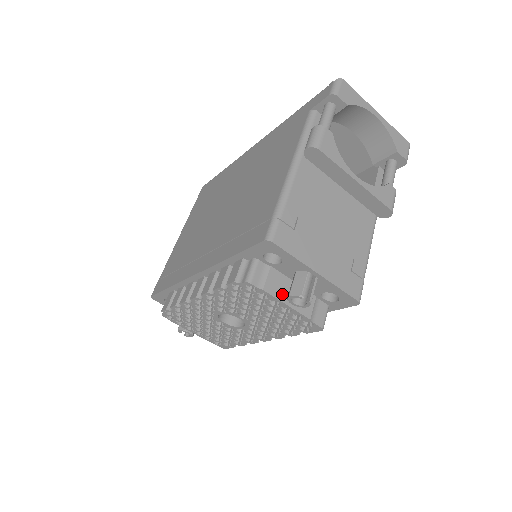
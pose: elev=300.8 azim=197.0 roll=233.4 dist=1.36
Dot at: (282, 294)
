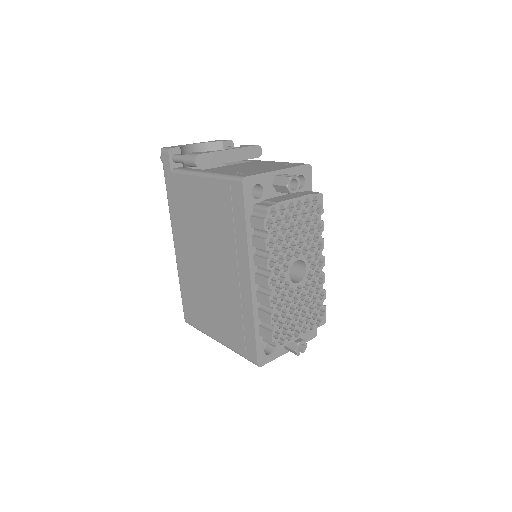
Dot at: (285, 199)
